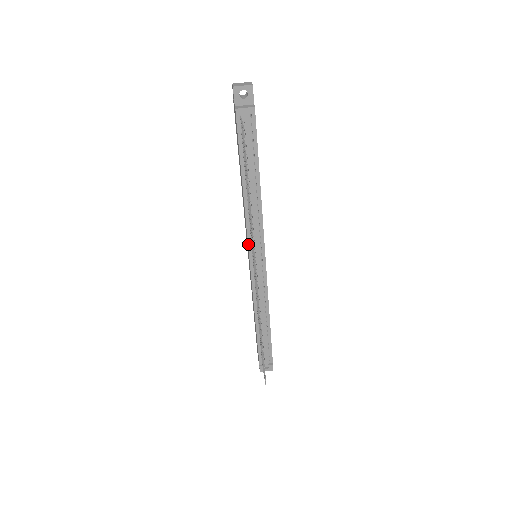
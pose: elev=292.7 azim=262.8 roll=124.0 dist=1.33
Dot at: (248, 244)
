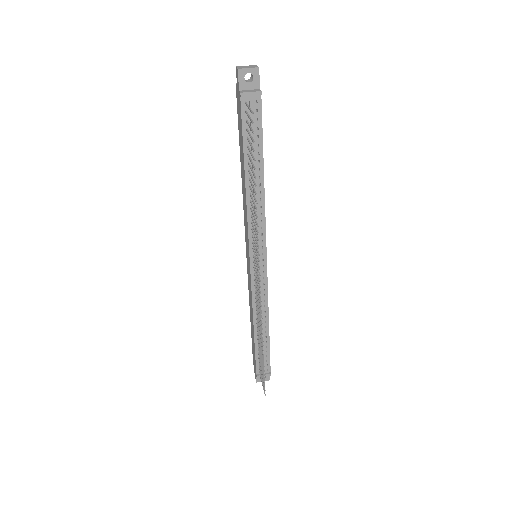
Dot at: (249, 243)
